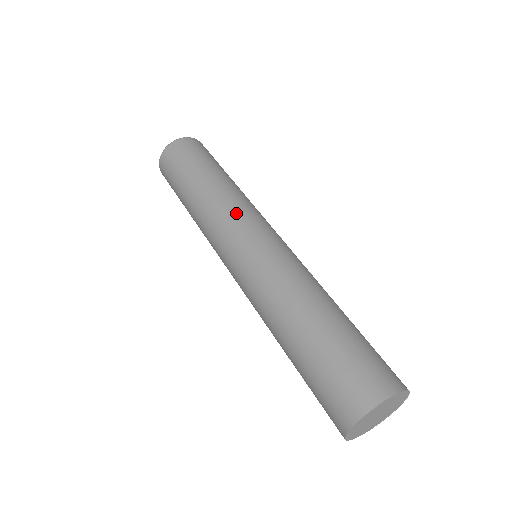
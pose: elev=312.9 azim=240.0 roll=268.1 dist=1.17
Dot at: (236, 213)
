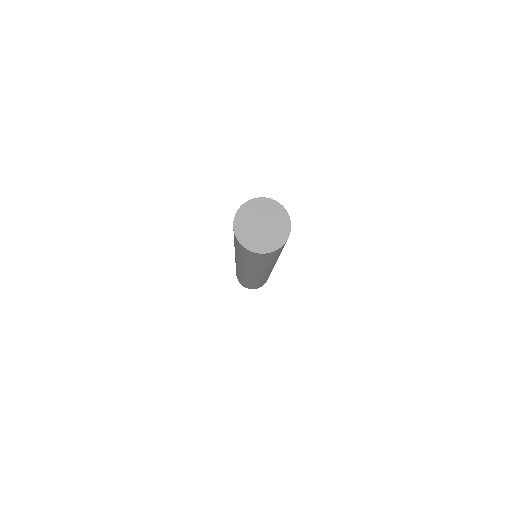
Dot at: occluded
